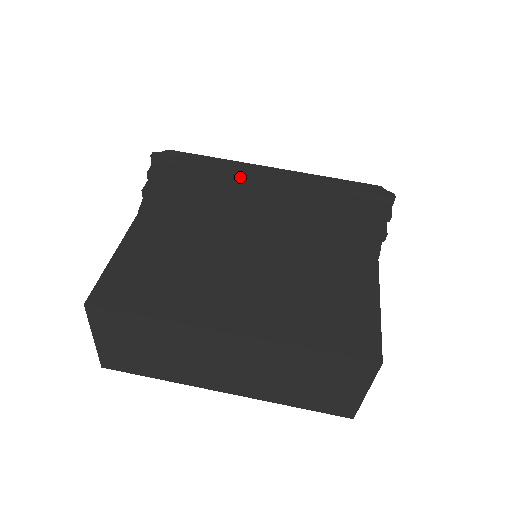
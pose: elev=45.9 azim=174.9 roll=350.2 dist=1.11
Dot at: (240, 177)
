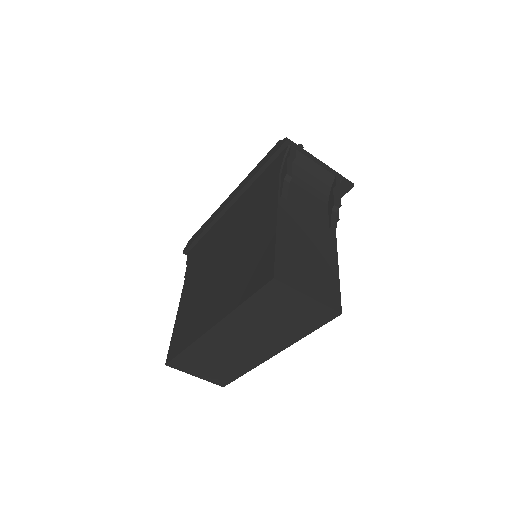
Dot at: (219, 221)
